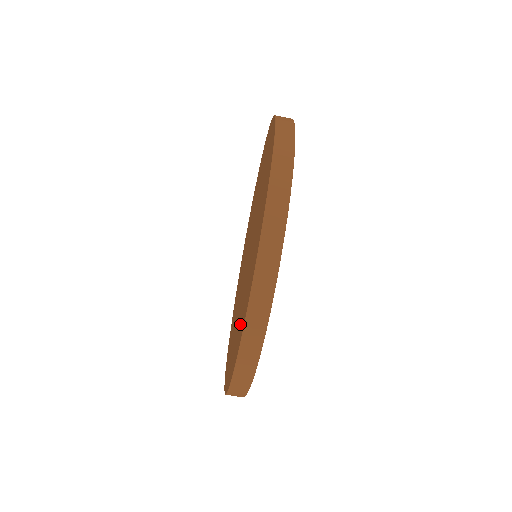
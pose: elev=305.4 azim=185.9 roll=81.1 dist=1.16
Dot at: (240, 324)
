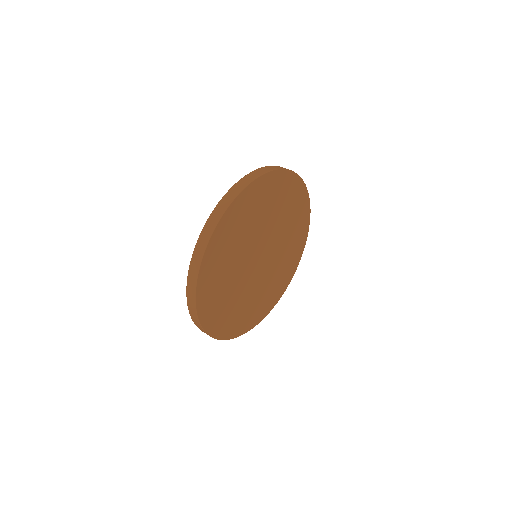
Dot at: occluded
